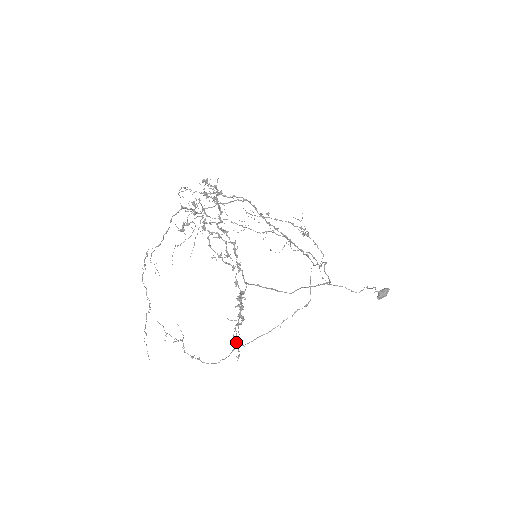
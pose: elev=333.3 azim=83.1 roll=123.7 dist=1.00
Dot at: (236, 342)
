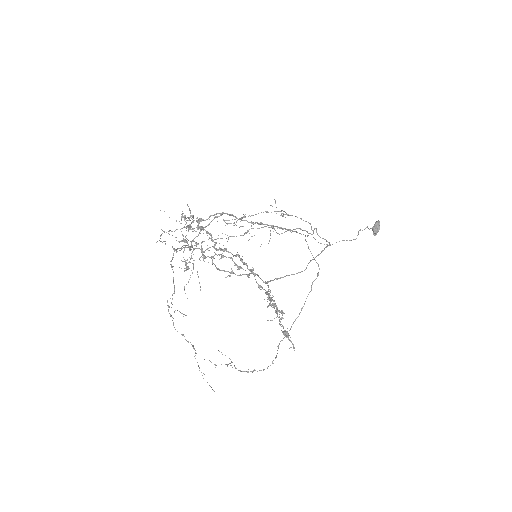
Dot at: (288, 335)
